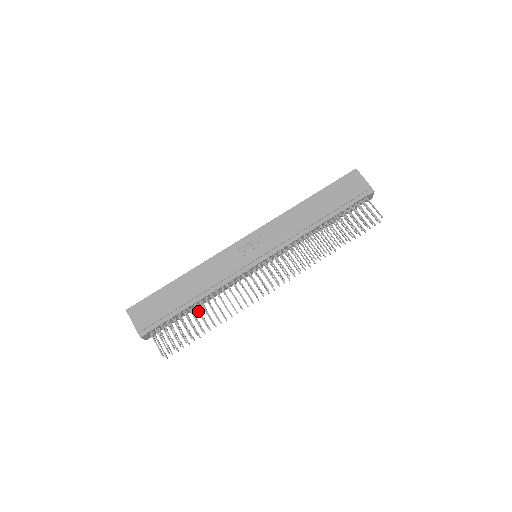
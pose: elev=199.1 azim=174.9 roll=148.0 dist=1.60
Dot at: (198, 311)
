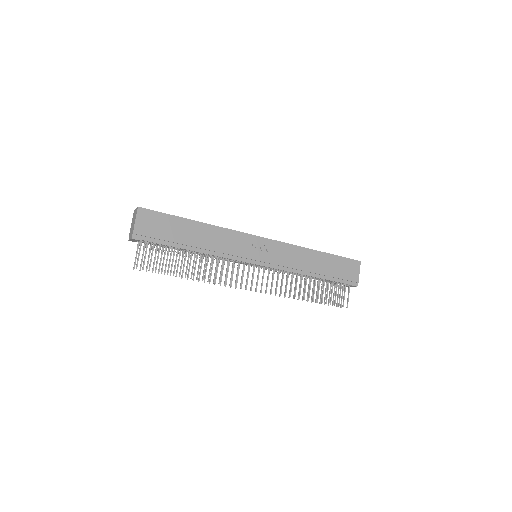
Dot at: occluded
